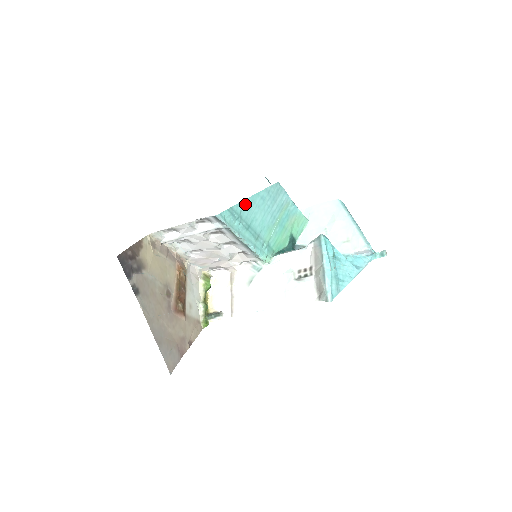
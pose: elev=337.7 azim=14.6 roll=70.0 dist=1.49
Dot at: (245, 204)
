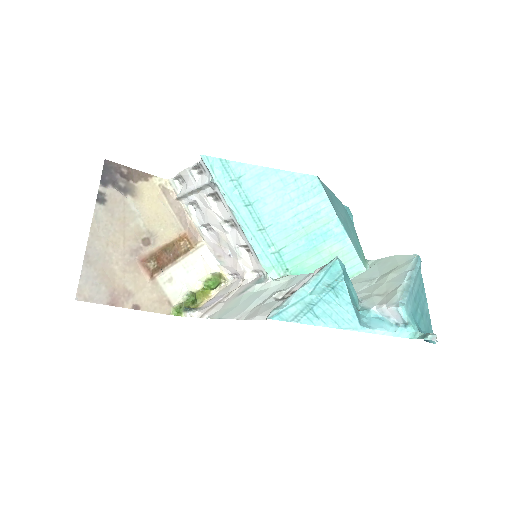
Dot at: (251, 171)
